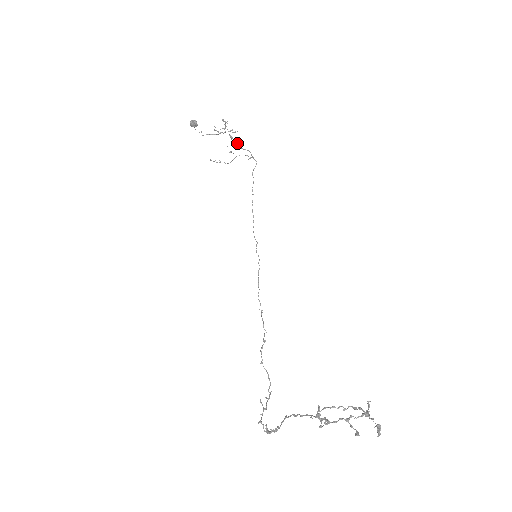
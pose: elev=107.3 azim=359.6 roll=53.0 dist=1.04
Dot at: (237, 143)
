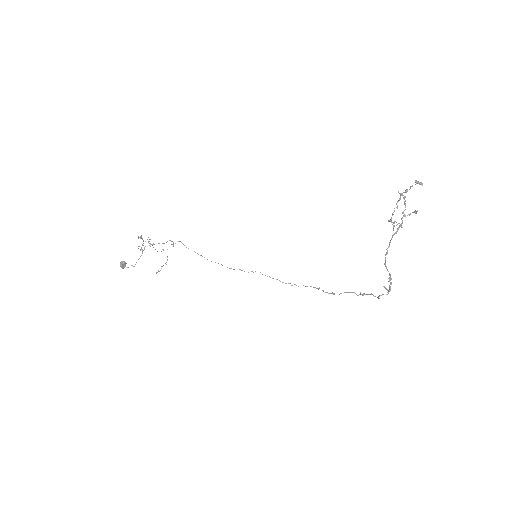
Dot at: occluded
